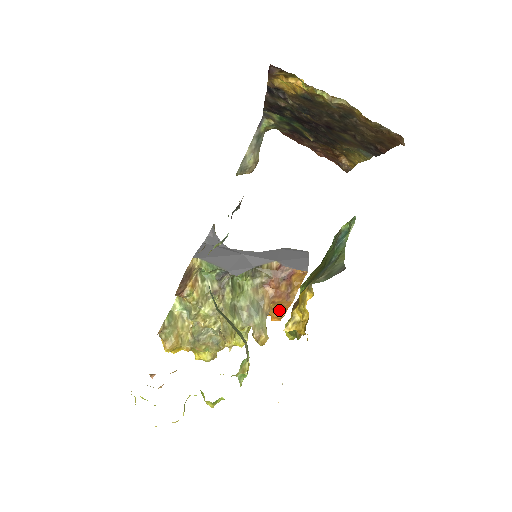
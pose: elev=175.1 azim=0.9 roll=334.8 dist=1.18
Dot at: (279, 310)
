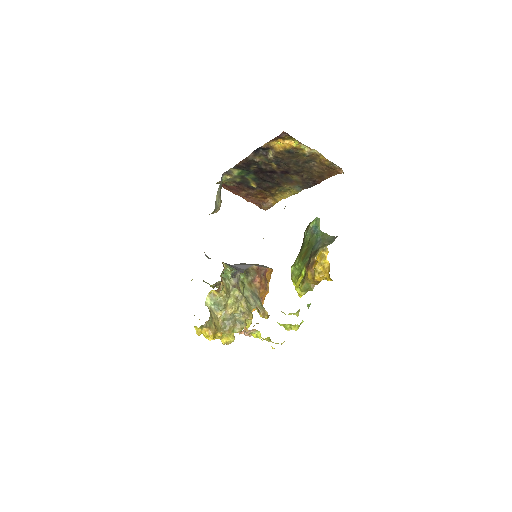
Dot at: occluded
